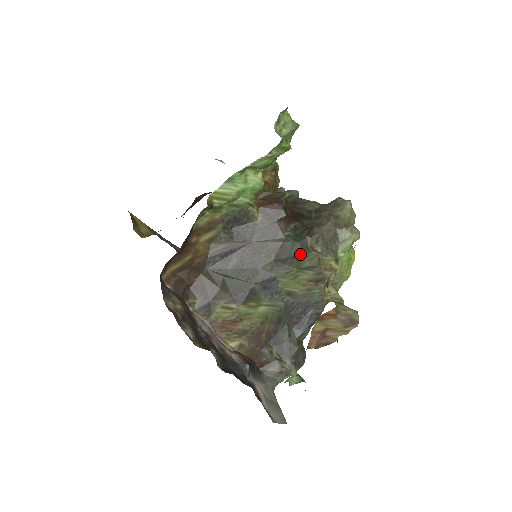
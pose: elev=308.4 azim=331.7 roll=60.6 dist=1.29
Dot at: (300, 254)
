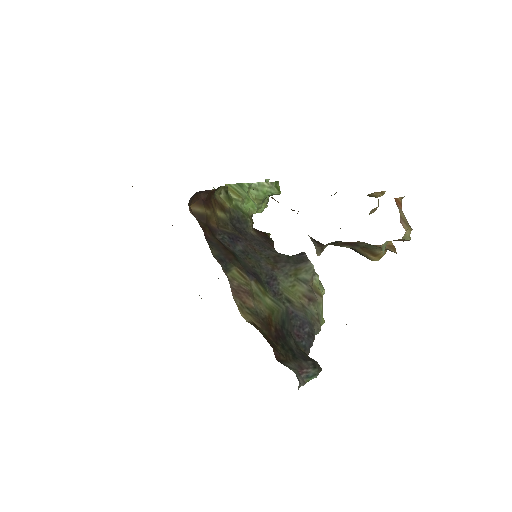
Dot at: (297, 263)
